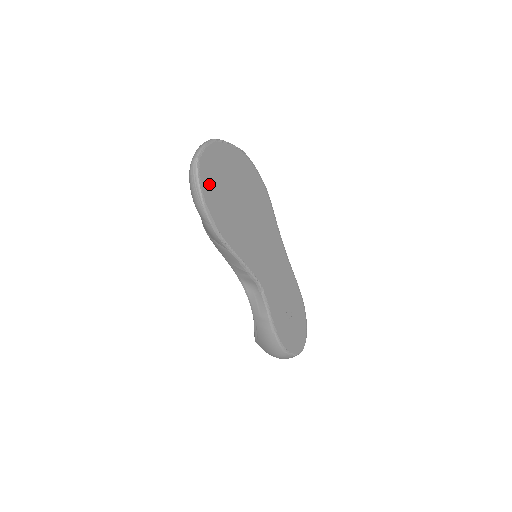
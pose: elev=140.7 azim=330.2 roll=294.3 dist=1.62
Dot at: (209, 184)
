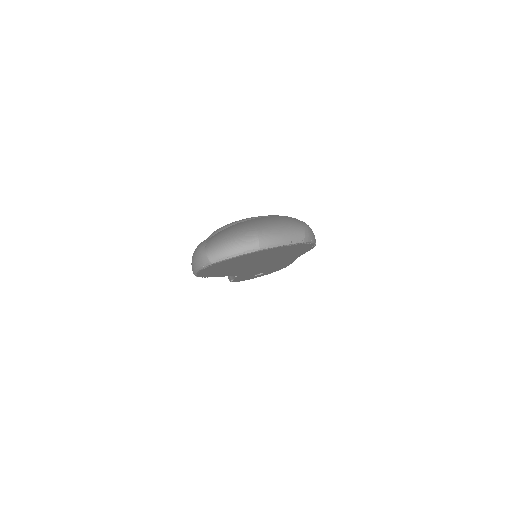
Dot at: (215, 268)
